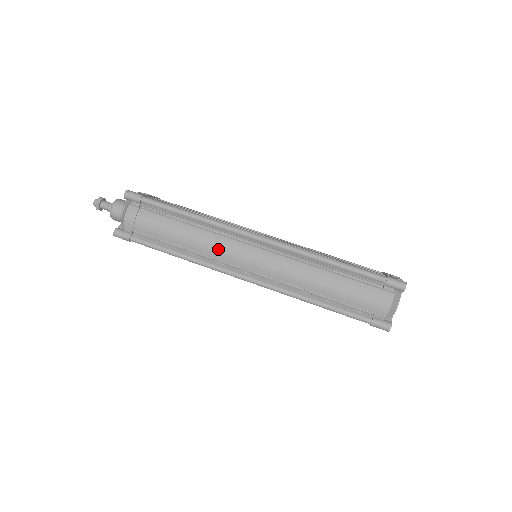
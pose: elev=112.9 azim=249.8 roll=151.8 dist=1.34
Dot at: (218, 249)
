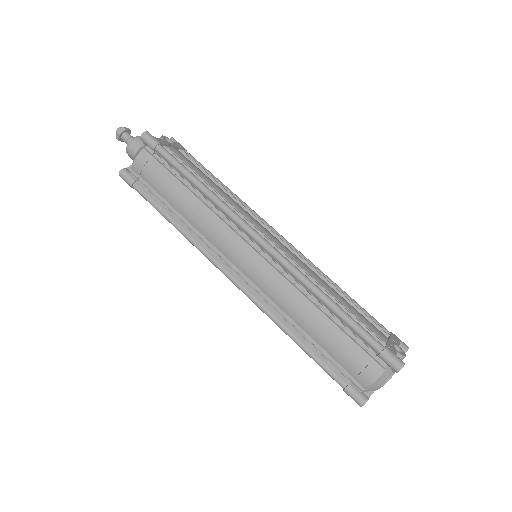
Dot at: (214, 234)
